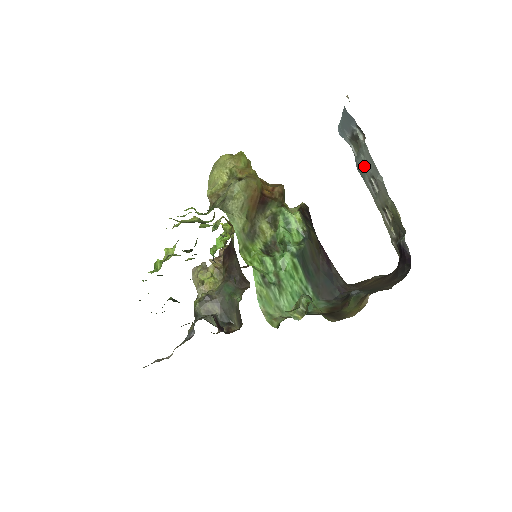
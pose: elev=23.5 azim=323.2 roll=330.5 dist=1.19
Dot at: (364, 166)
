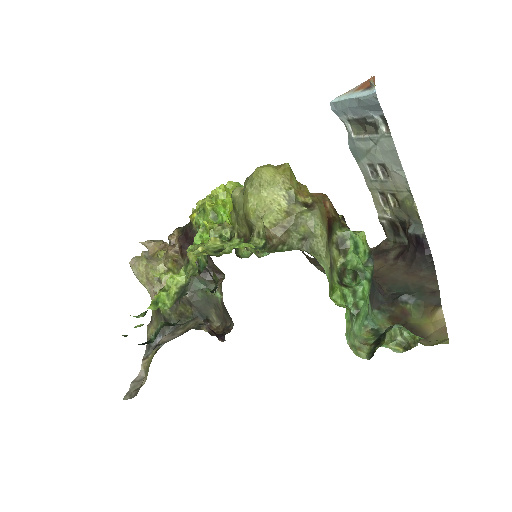
Dot at: (369, 151)
